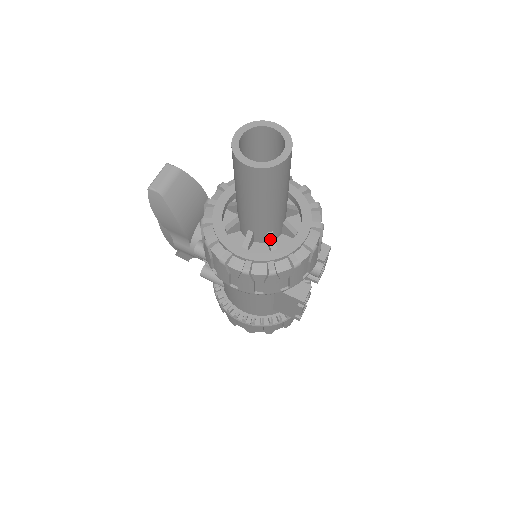
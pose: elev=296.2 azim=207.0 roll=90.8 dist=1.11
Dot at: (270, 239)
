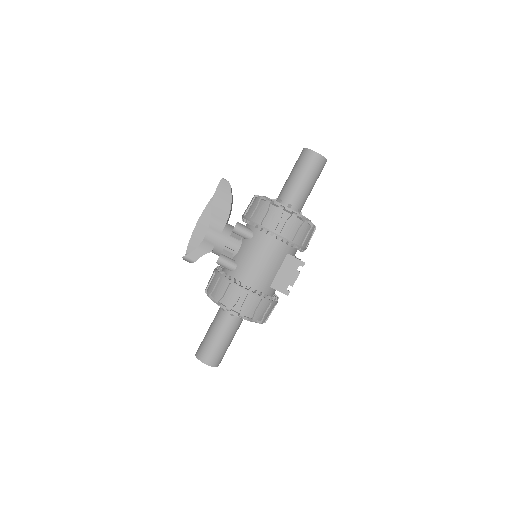
Dot at: (299, 212)
